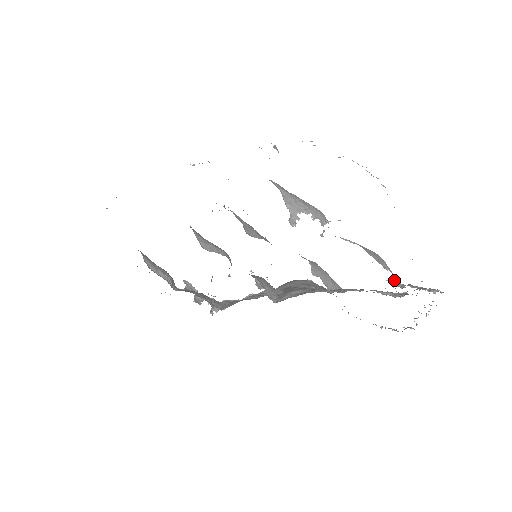
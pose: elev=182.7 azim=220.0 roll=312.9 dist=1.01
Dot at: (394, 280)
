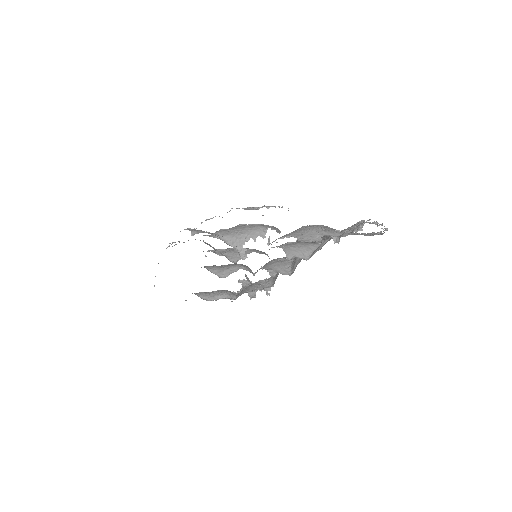
Dot at: (336, 231)
